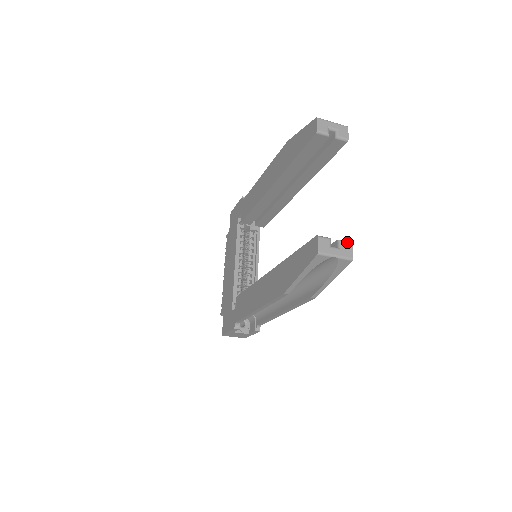
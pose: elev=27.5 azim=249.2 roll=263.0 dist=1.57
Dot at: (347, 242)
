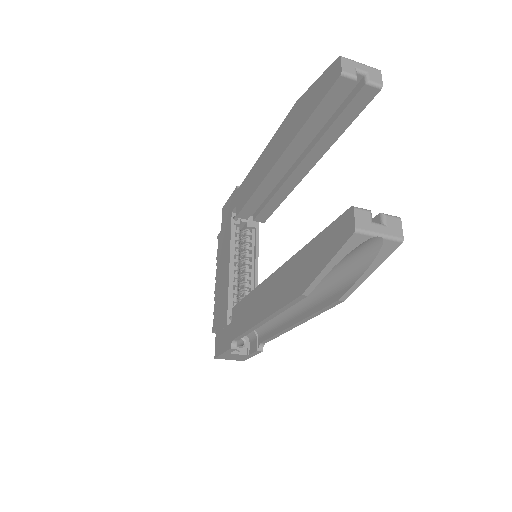
Dot at: (393, 216)
